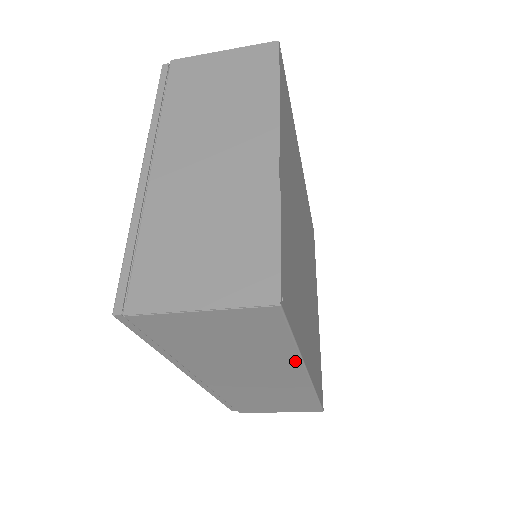
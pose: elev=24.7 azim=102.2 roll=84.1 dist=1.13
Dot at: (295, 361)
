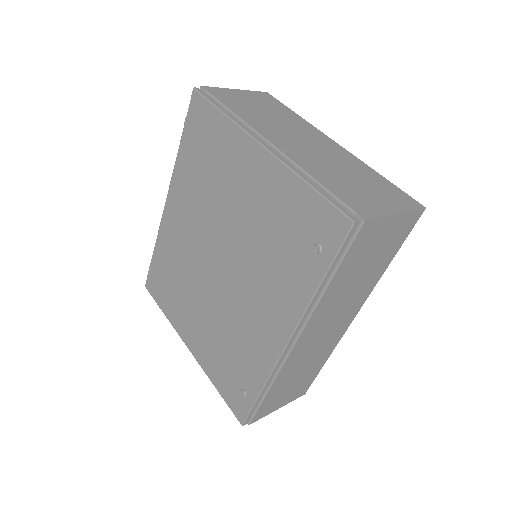
Dot at: (370, 291)
